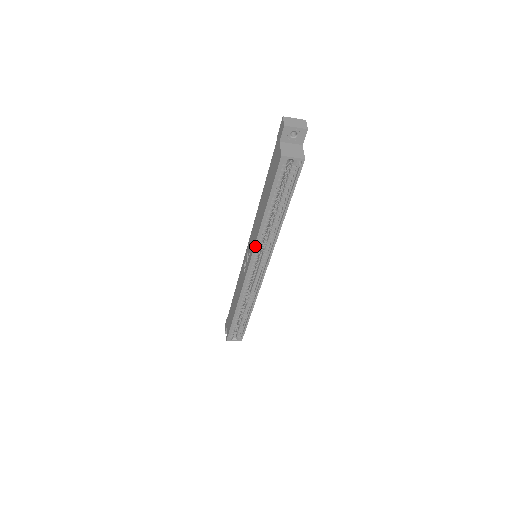
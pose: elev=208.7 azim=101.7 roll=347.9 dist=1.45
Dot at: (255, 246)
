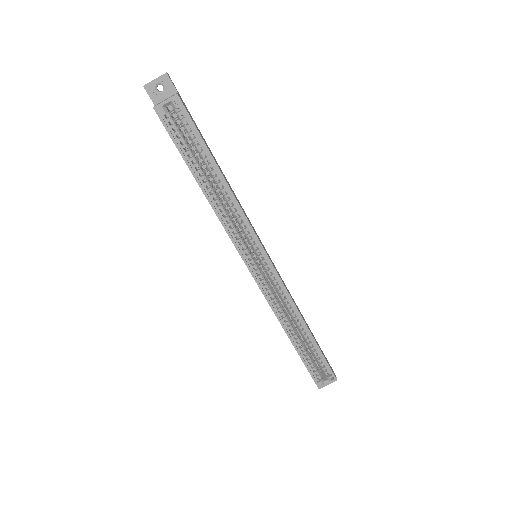
Dot at: (228, 234)
